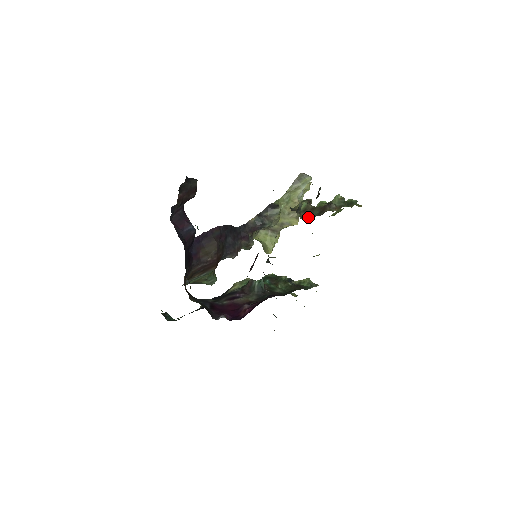
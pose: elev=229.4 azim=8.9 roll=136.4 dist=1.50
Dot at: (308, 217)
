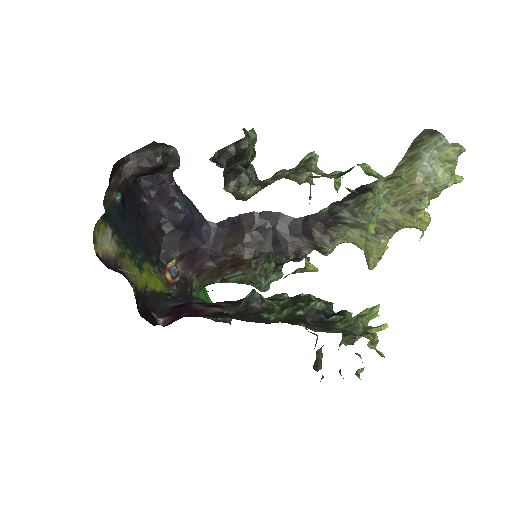
Dot at: (254, 194)
